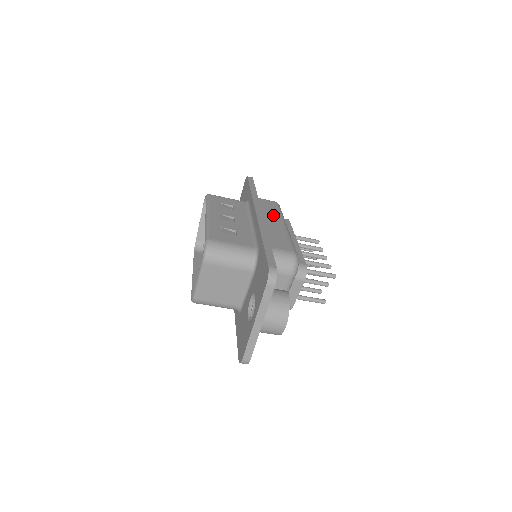
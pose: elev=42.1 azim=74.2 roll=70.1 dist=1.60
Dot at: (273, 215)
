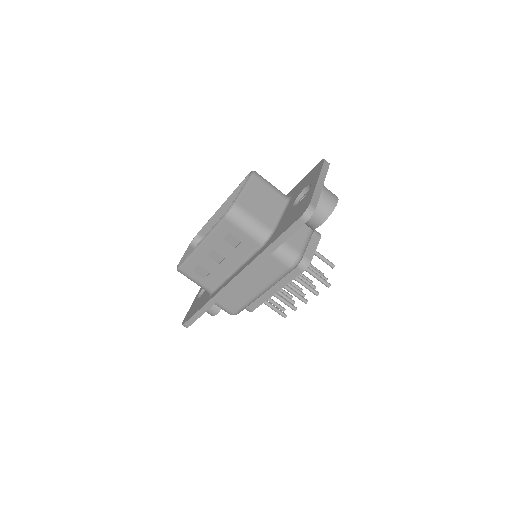
Dot at: occluded
